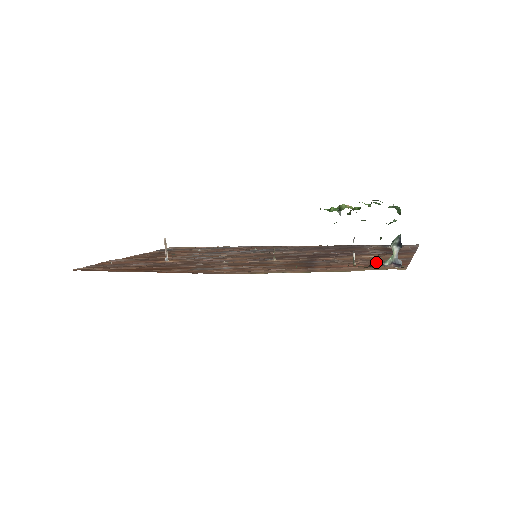
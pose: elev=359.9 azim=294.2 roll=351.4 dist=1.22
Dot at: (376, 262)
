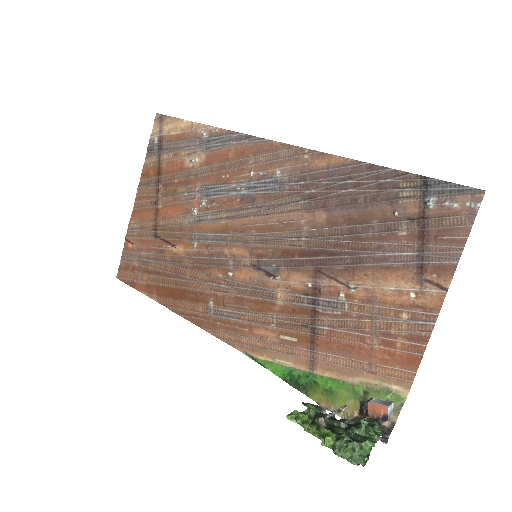
Dot at: (385, 334)
